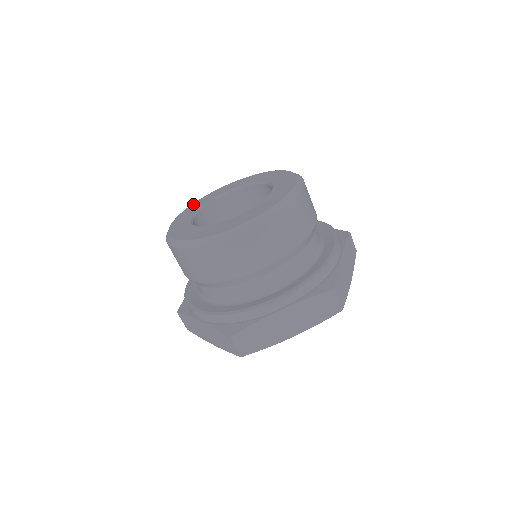
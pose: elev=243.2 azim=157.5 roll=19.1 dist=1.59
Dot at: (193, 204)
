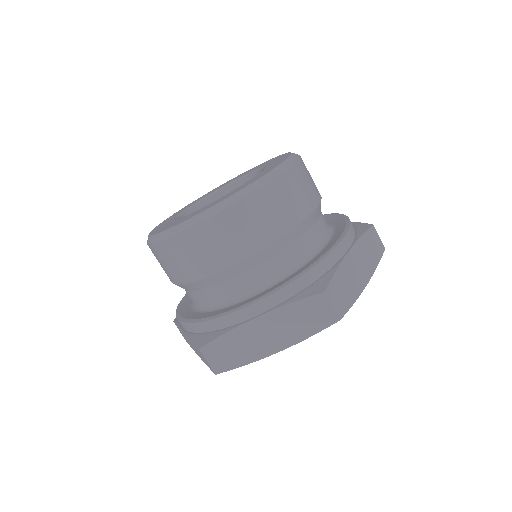
Dot at: occluded
